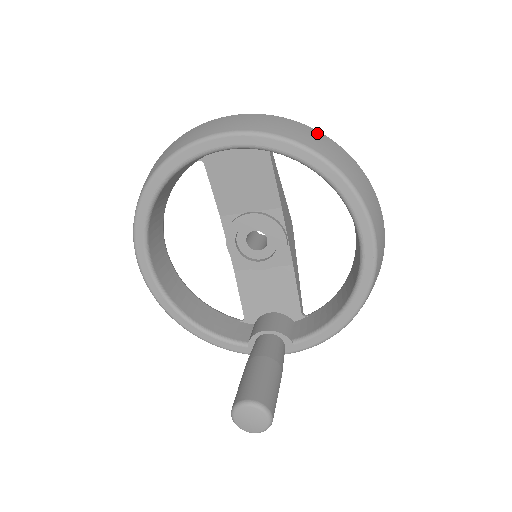
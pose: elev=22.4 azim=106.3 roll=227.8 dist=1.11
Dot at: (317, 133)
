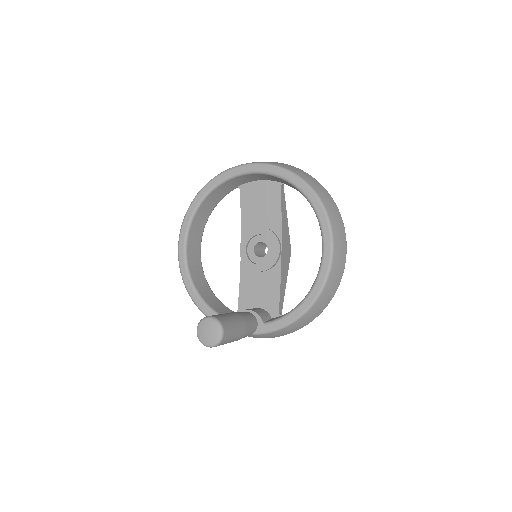
Dot at: (311, 177)
